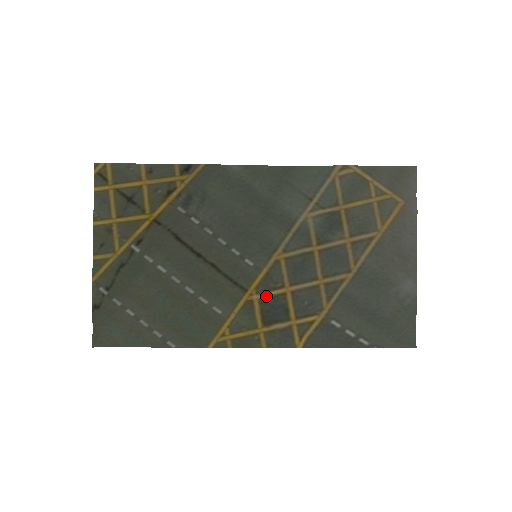
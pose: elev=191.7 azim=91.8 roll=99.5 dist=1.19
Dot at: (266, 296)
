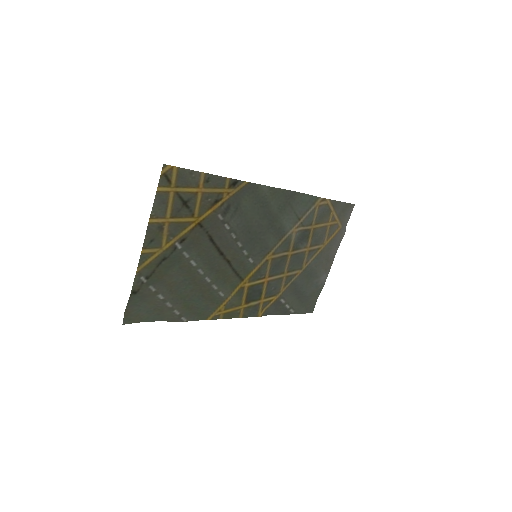
Dot at: (253, 284)
